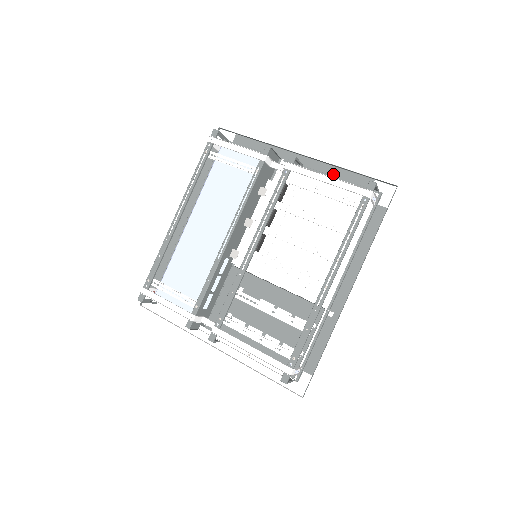
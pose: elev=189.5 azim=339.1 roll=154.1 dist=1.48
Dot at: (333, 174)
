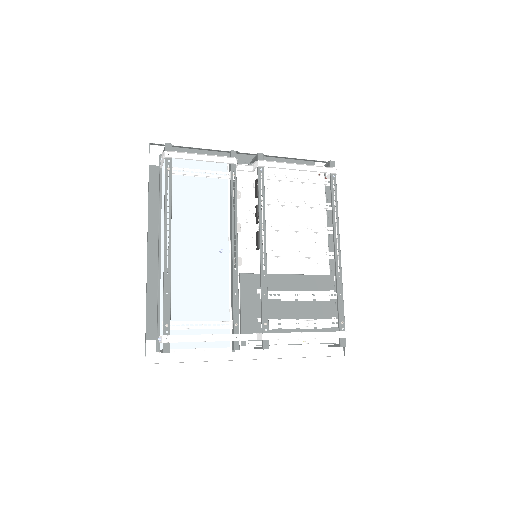
Dot at: occluded
